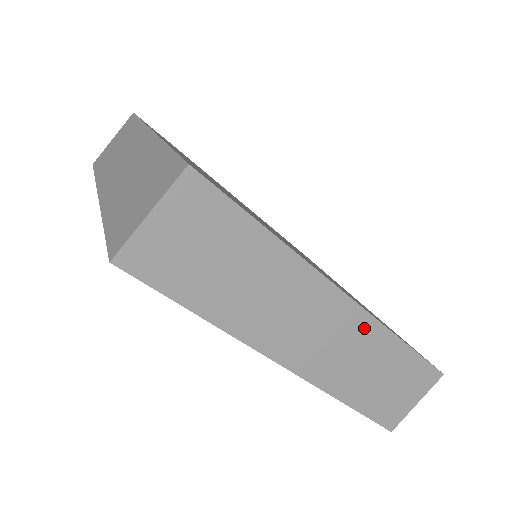
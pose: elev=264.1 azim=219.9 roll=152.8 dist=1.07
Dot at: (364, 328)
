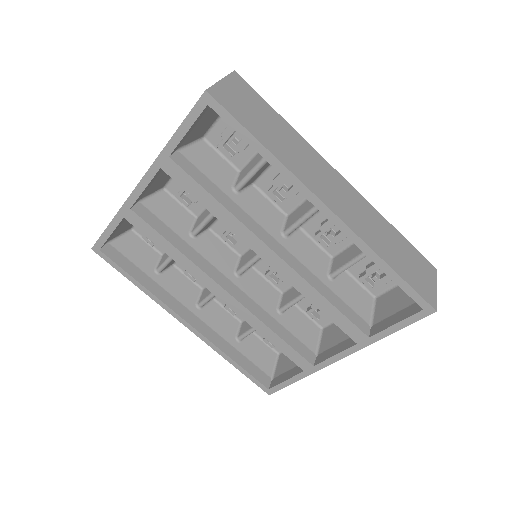
Dot at: (364, 204)
